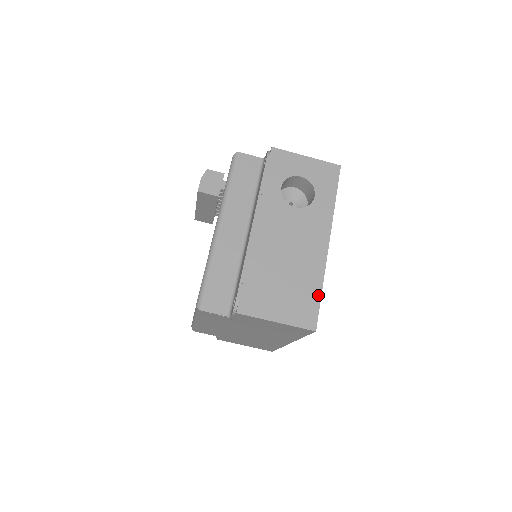
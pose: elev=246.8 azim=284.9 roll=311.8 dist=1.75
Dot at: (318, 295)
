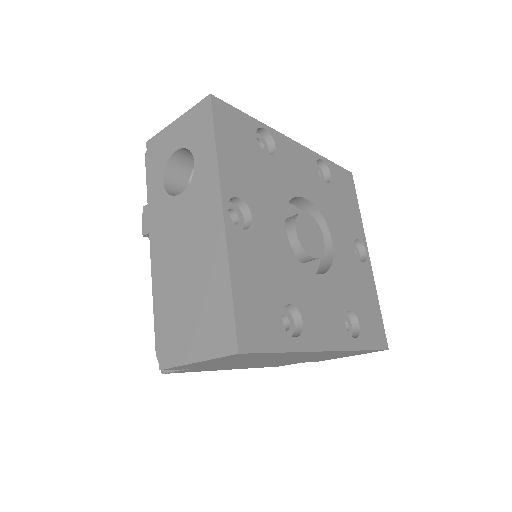
Dot at: (228, 297)
